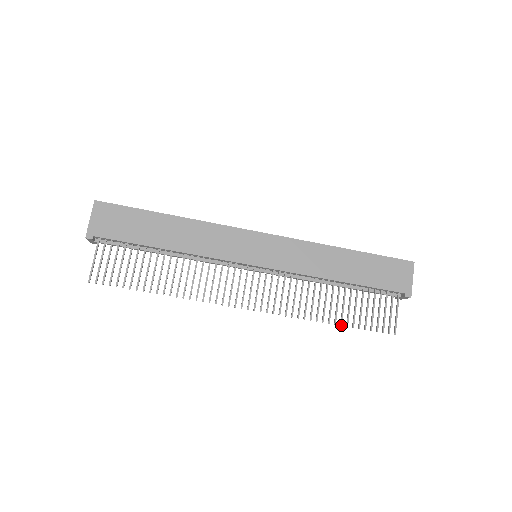
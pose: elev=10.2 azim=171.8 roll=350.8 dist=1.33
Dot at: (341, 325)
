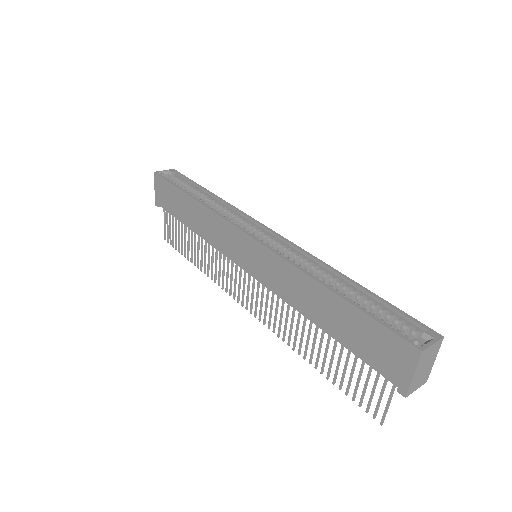
Dot at: (321, 373)
